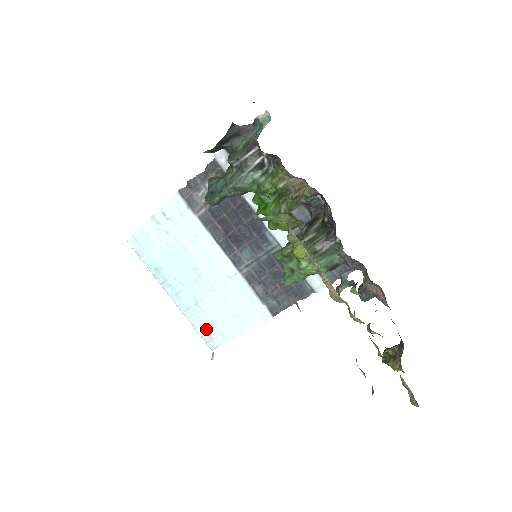
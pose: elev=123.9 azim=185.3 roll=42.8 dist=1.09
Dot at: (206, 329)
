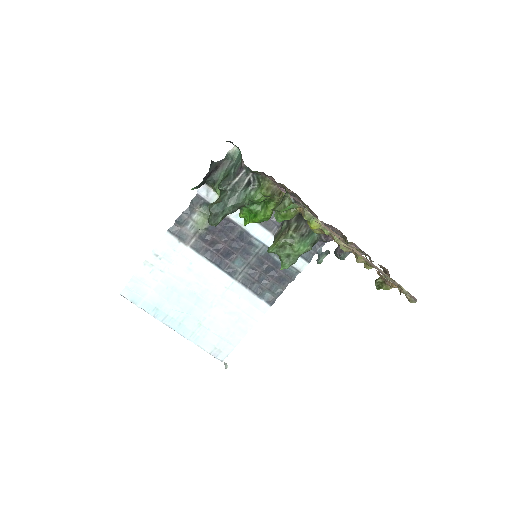
Dot at: (213, 344)
